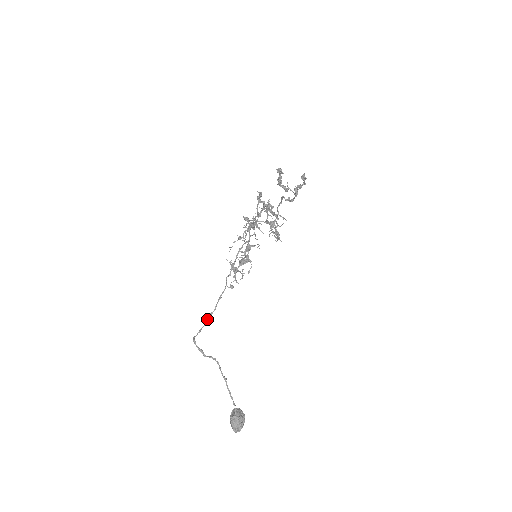
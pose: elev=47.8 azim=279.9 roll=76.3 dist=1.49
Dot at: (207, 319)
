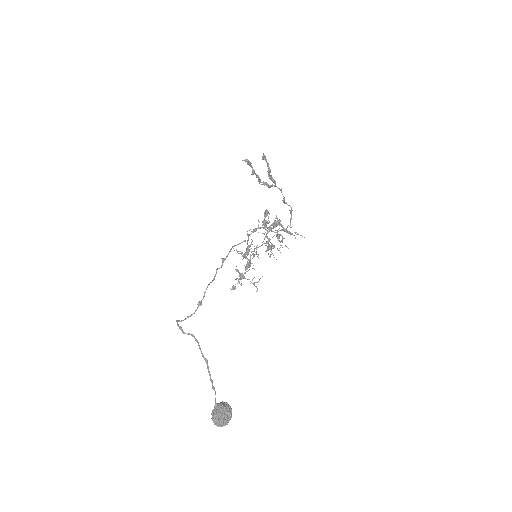
Dot at: occluded
